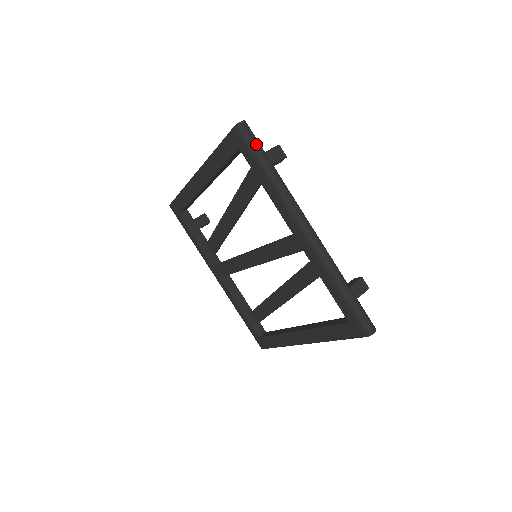
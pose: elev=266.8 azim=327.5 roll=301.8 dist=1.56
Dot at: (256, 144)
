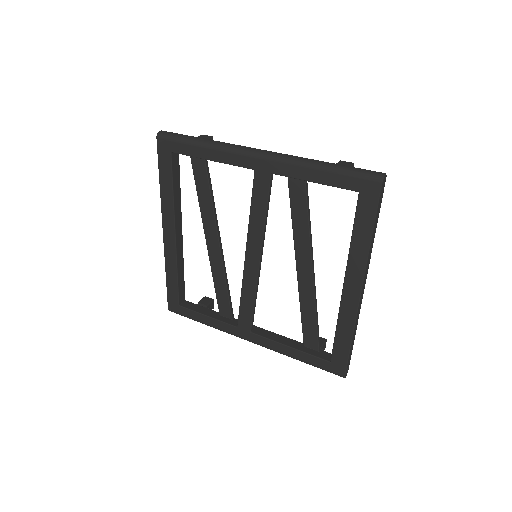
Dot at: (179, 134)
